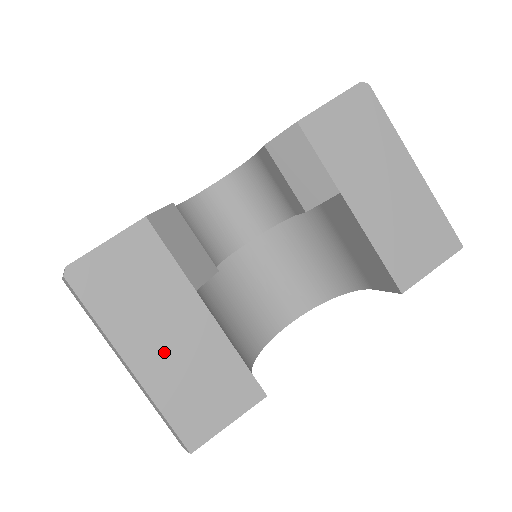
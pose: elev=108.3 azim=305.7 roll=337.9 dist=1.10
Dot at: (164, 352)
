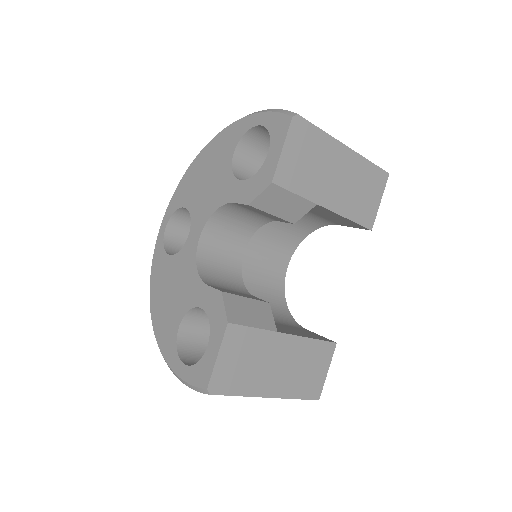
Dot at: (281, 374)
